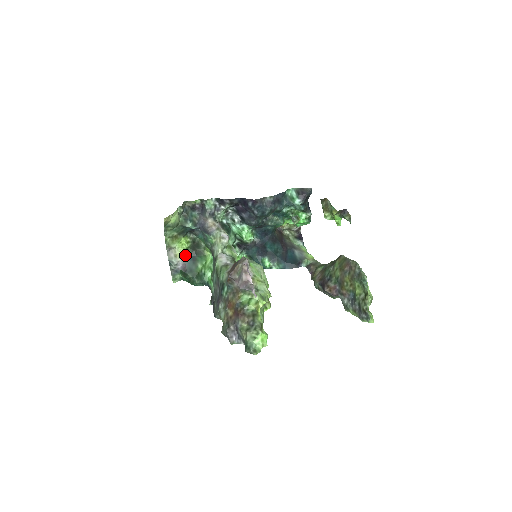
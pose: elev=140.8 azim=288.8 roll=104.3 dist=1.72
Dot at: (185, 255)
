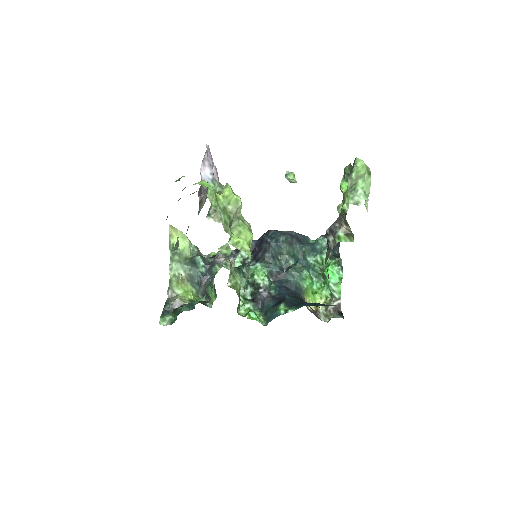
Dot at: (186, 301)
